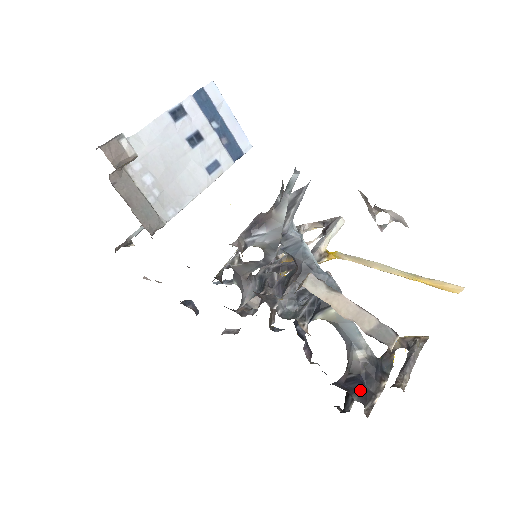
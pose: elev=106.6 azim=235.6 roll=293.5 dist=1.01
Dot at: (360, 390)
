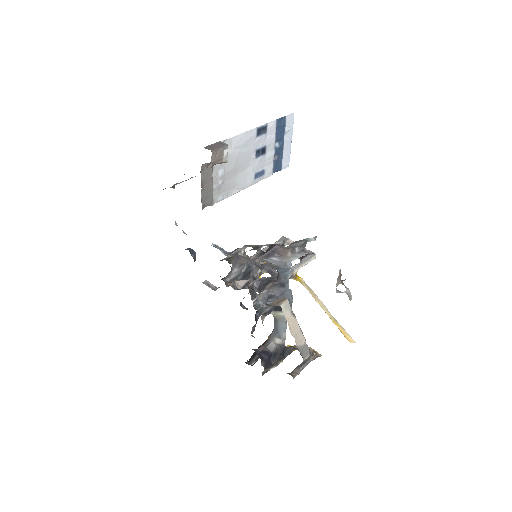
Dot at: (267, 360)
